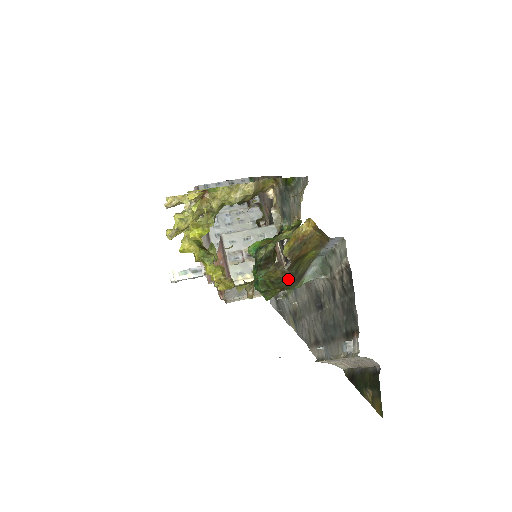
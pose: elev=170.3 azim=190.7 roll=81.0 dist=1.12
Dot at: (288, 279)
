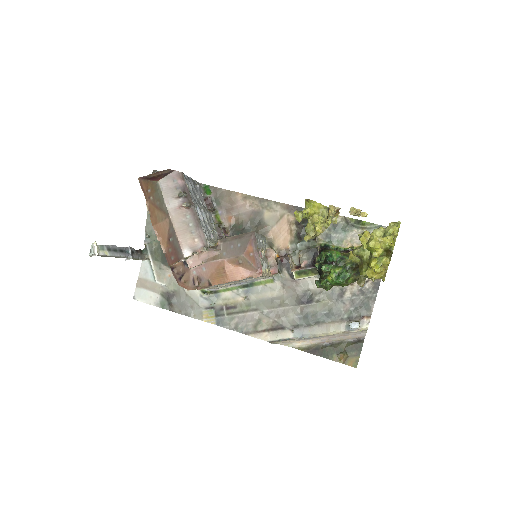
Dot at: occluded
